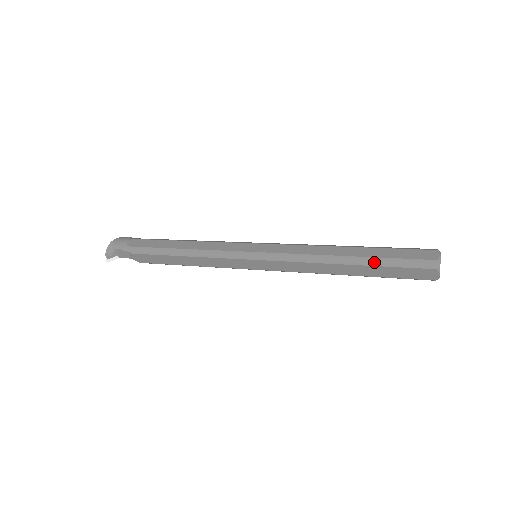
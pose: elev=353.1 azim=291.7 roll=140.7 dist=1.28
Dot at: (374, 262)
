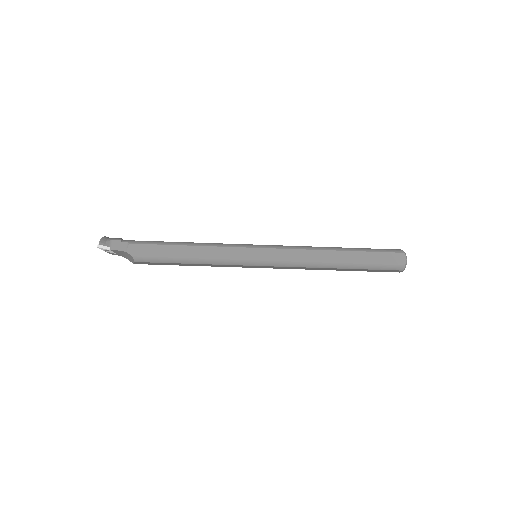
Dot at: (359, 249)
